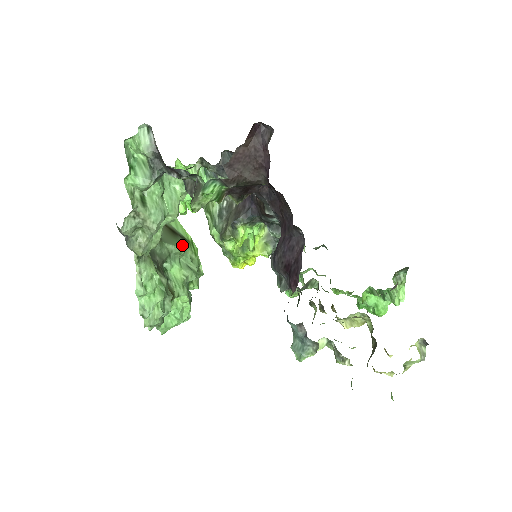
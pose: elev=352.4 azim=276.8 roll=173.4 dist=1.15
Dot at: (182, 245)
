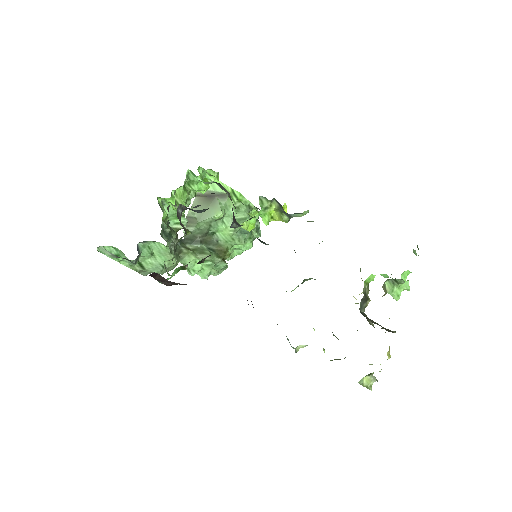
Dot at: (219, 210)
